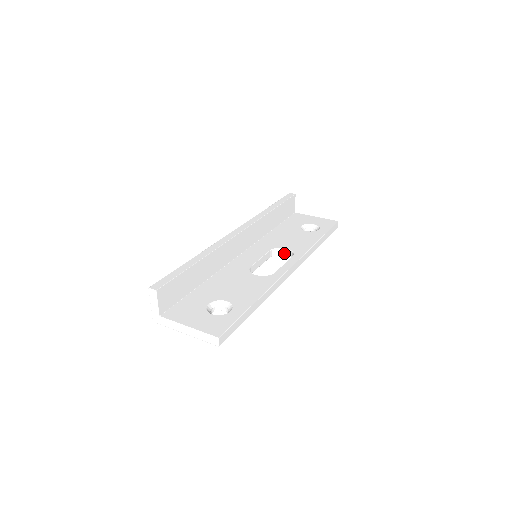
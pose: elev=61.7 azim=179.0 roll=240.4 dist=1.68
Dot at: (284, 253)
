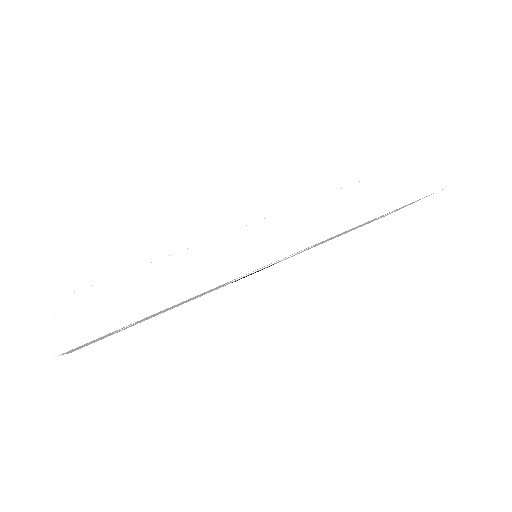
Dot at: occluded
